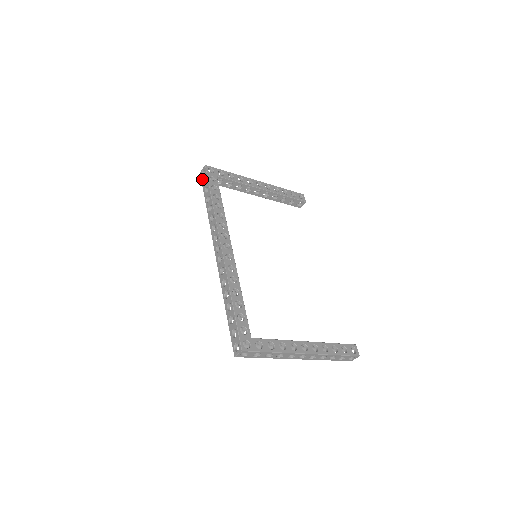
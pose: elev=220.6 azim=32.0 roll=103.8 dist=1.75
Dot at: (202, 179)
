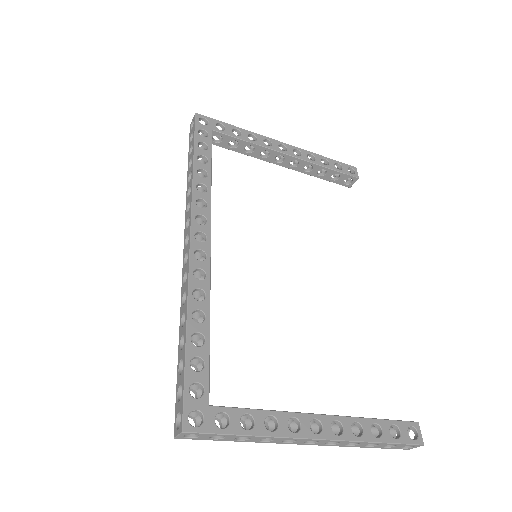
Dot at: (190, 134)
